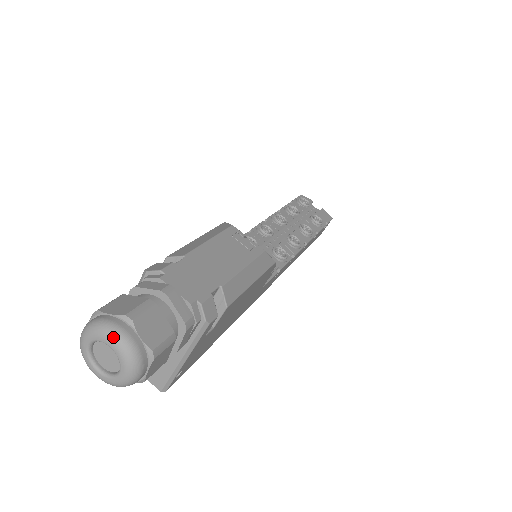
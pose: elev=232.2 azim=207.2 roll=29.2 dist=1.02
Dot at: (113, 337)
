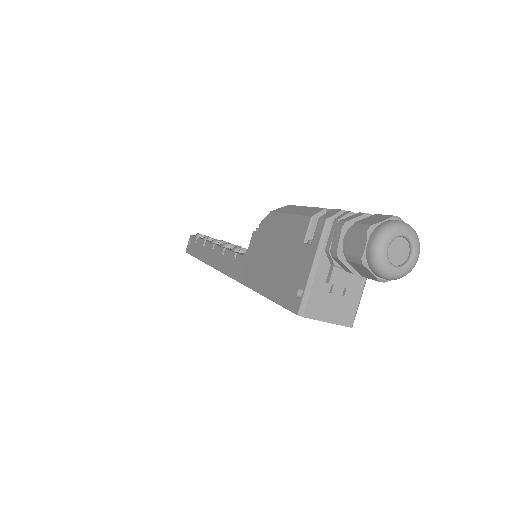
Dot at: (406, 226)
